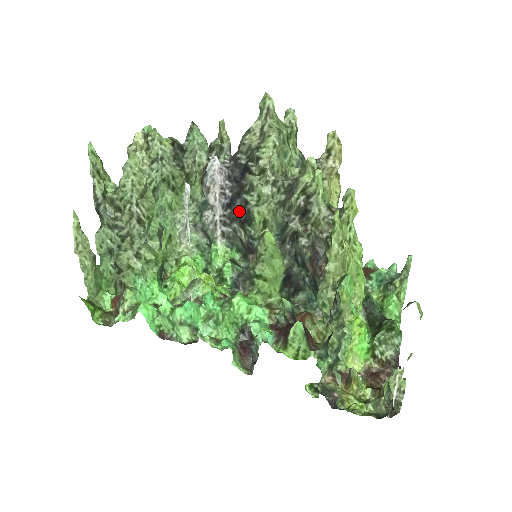
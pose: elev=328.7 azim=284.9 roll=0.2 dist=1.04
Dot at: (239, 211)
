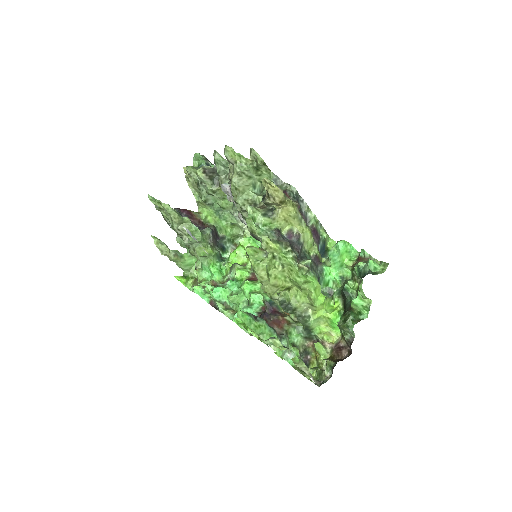
Dot at: occluded
